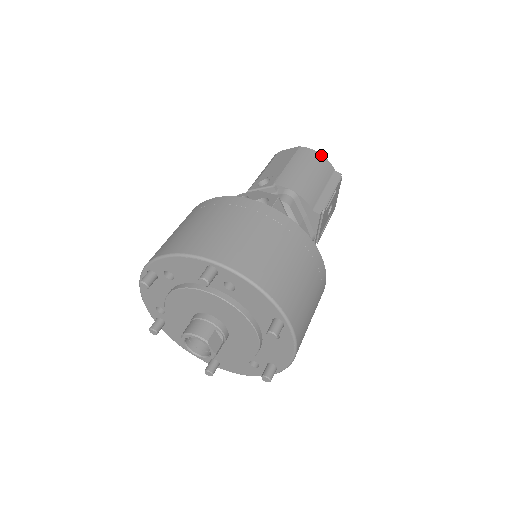
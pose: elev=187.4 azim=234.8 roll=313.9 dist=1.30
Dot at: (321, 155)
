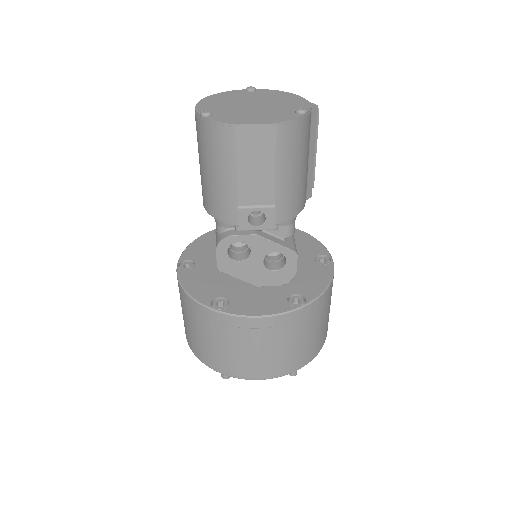
Dot at: (304, 119)
